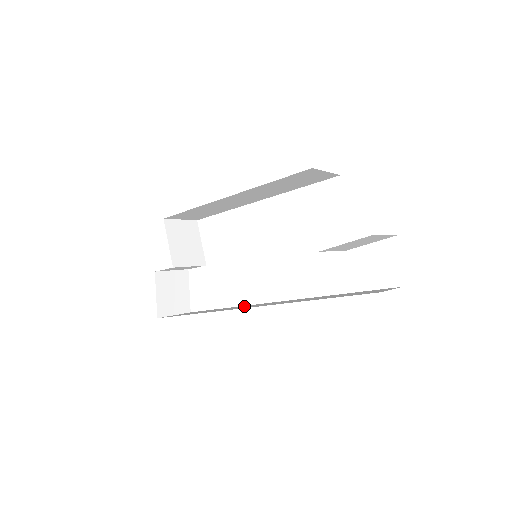
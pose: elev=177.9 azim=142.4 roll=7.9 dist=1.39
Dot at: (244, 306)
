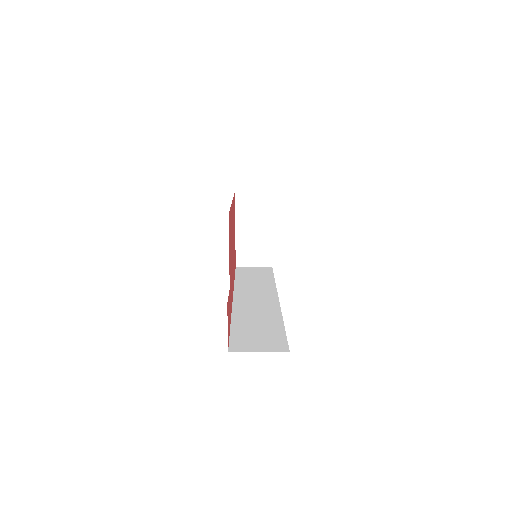
Dot at: (263, 288)
